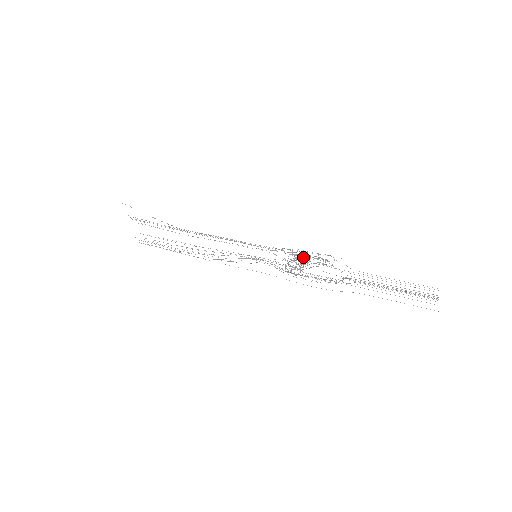
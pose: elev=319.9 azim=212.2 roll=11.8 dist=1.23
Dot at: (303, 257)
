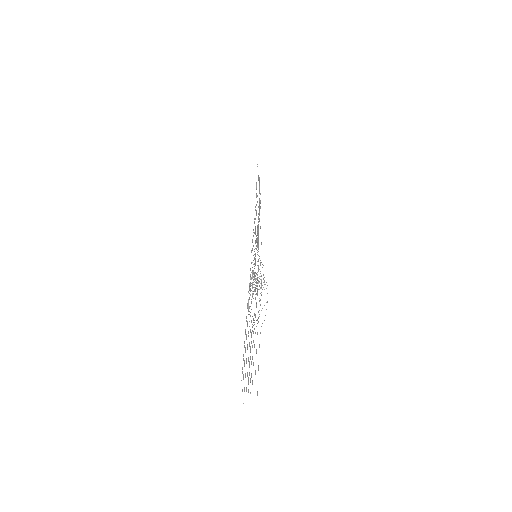
Dot at: occluded
